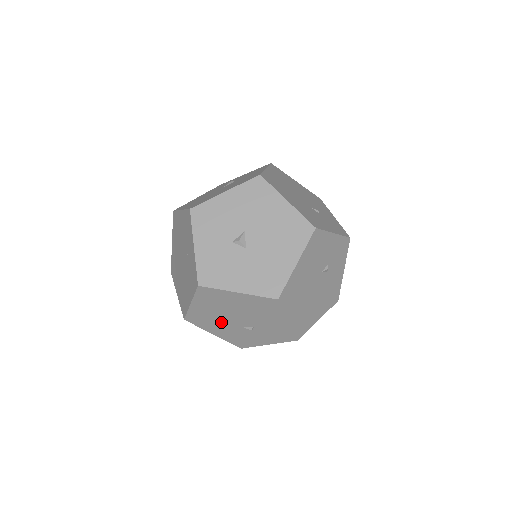
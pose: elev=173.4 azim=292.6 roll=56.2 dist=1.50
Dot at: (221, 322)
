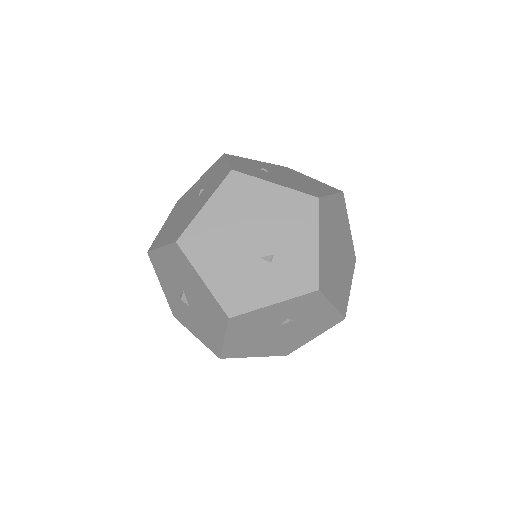
Dot at: occluded
